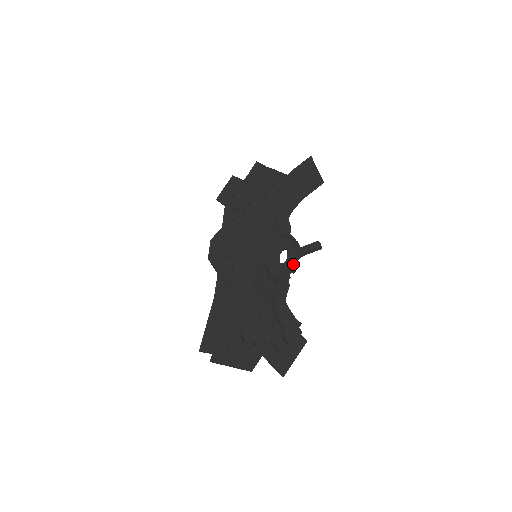
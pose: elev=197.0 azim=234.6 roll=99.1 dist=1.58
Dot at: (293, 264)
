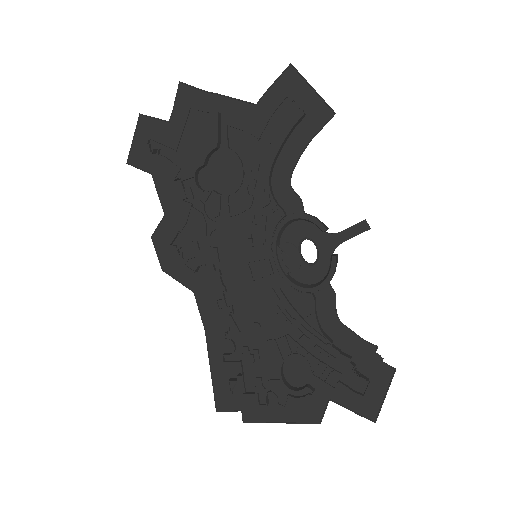
Dot at: (336, 264)
